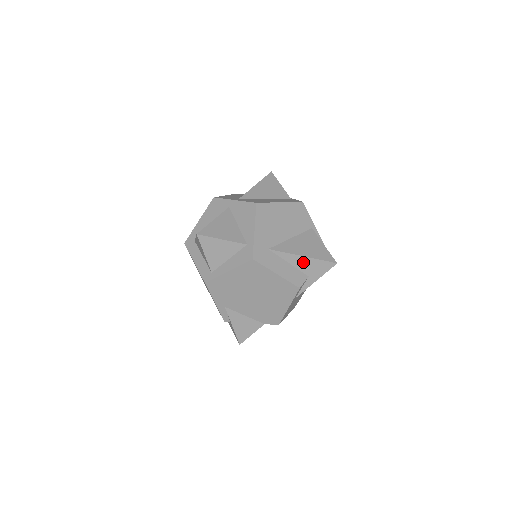
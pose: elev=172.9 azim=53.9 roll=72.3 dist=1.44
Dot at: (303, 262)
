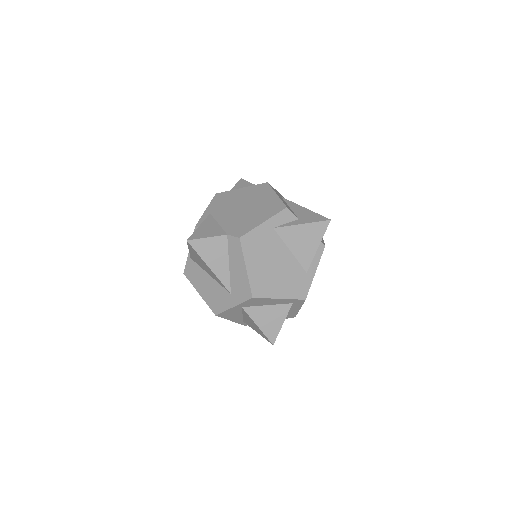
Dot at: (302, 211)
